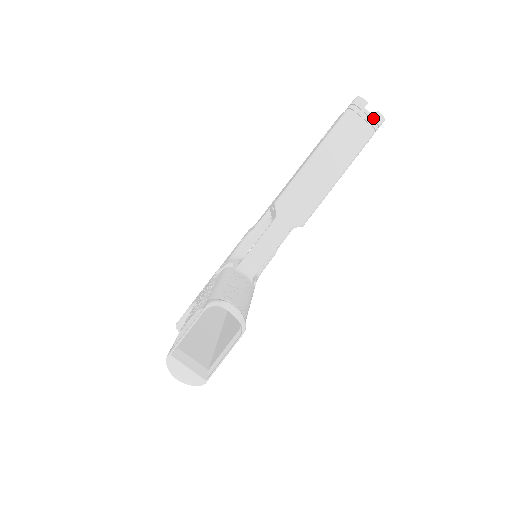
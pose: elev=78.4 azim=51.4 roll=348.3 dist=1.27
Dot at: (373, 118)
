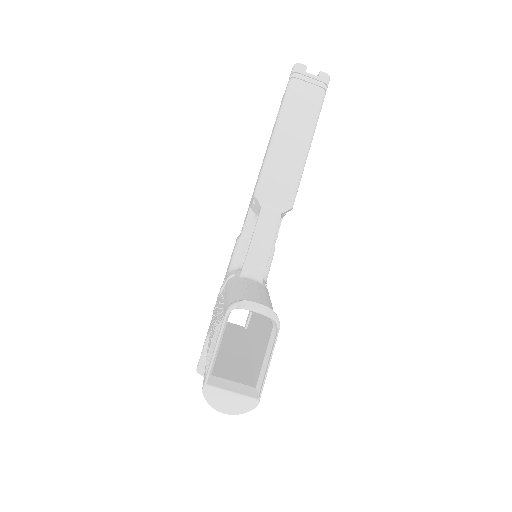
Dot at: (318, 79)
